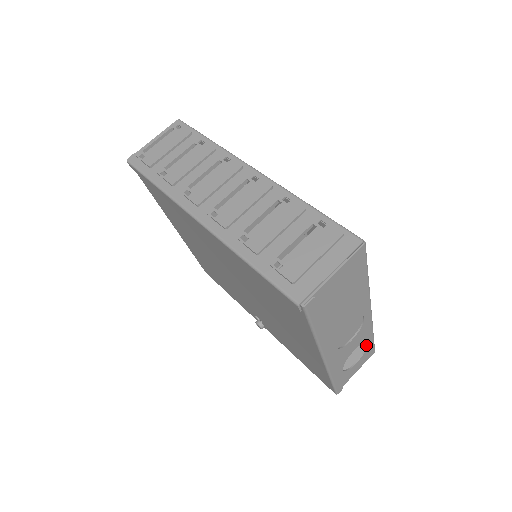
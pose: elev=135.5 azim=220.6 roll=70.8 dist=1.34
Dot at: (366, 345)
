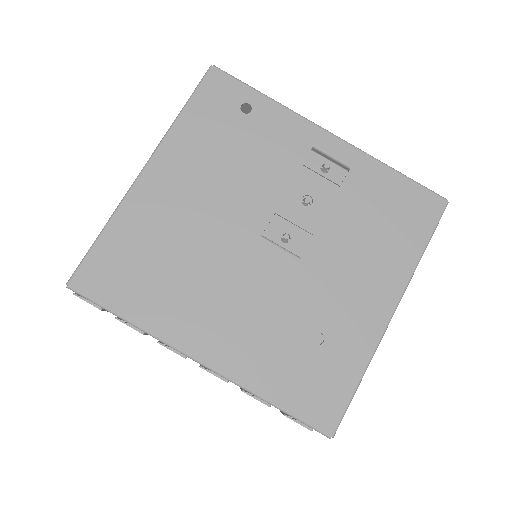
Dot at: occluded
